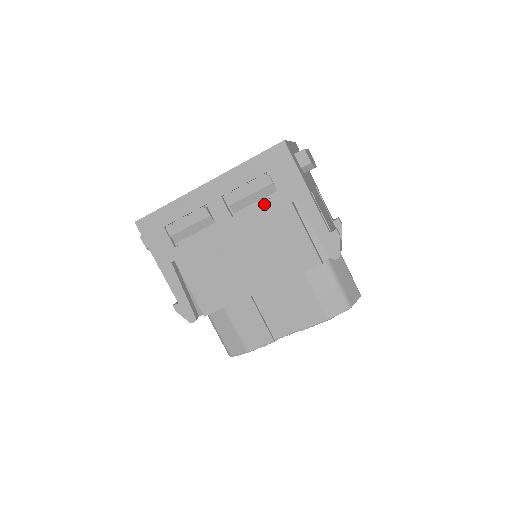
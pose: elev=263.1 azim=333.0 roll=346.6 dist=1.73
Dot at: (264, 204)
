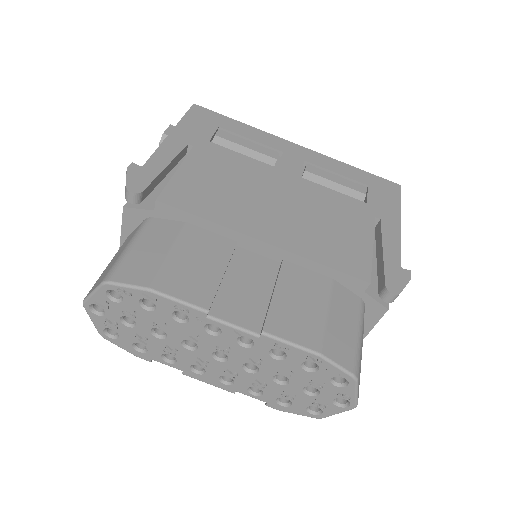
Dot at: (344, 196)
